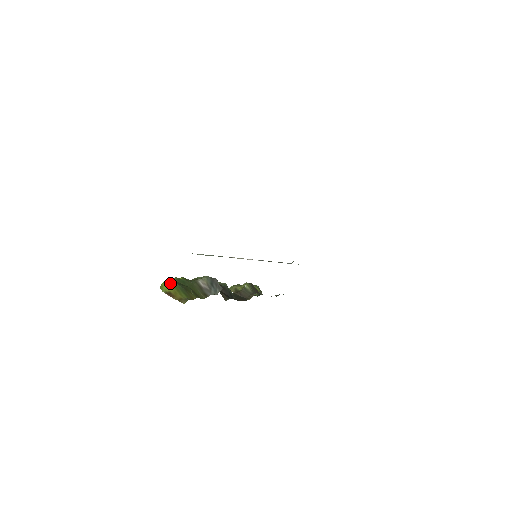
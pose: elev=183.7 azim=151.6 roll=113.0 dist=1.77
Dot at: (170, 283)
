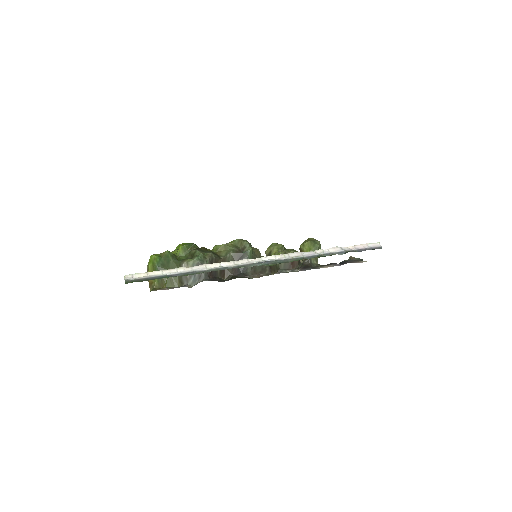
Dot at: (152, 261)
